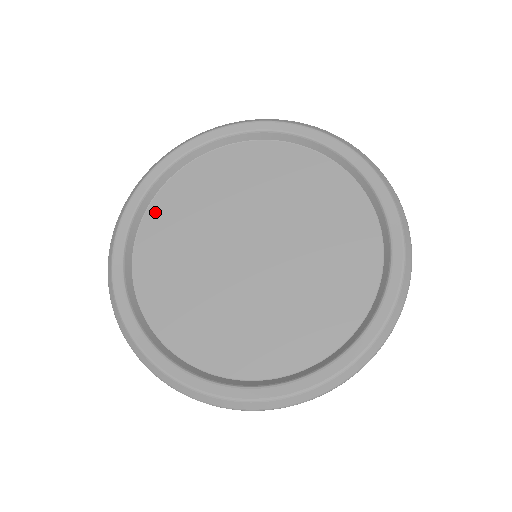
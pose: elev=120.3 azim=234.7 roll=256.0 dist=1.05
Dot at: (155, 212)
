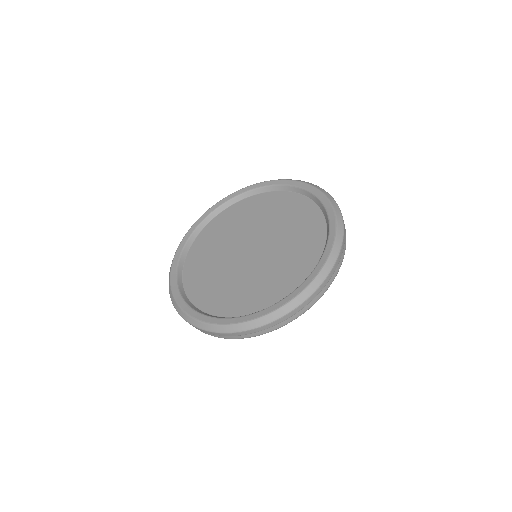
Dot at: (202, 236)
